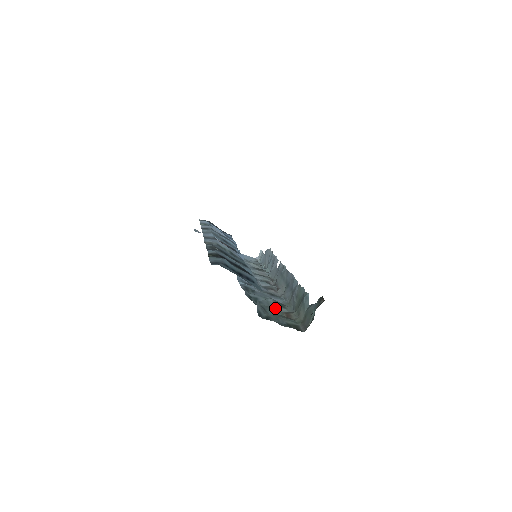
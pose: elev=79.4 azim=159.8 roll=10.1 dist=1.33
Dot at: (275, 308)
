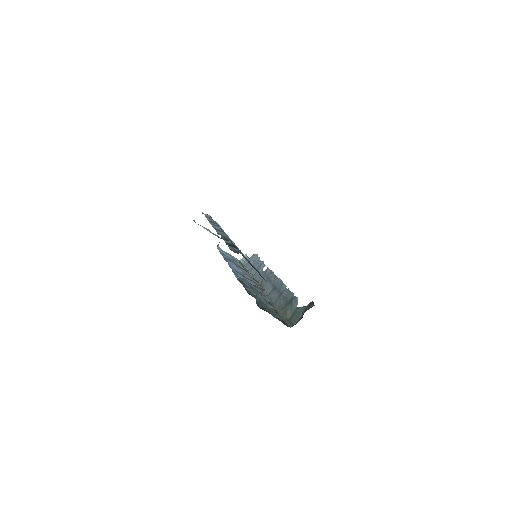
Dot at: (265, 304)
